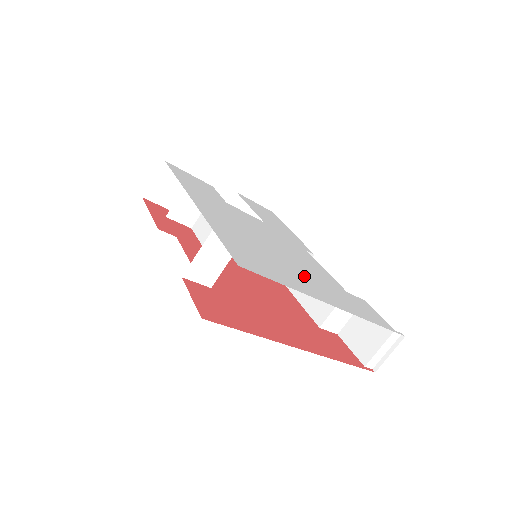
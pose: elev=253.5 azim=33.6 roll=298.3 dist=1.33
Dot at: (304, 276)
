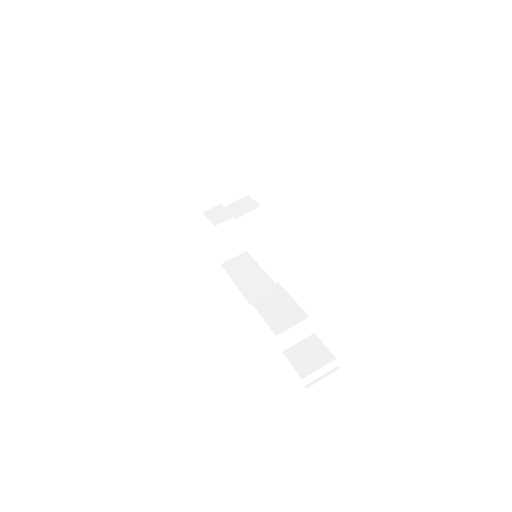
Dot at: occluded
